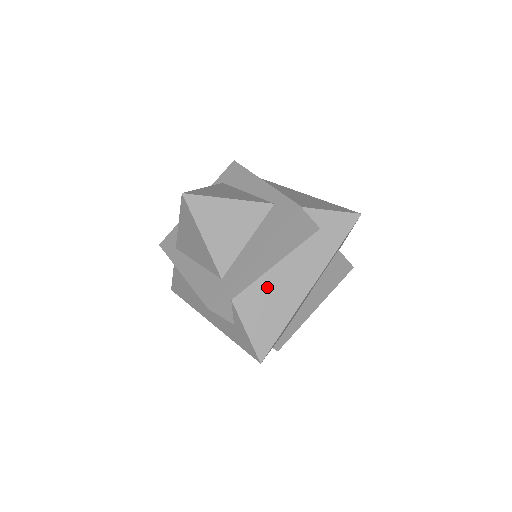
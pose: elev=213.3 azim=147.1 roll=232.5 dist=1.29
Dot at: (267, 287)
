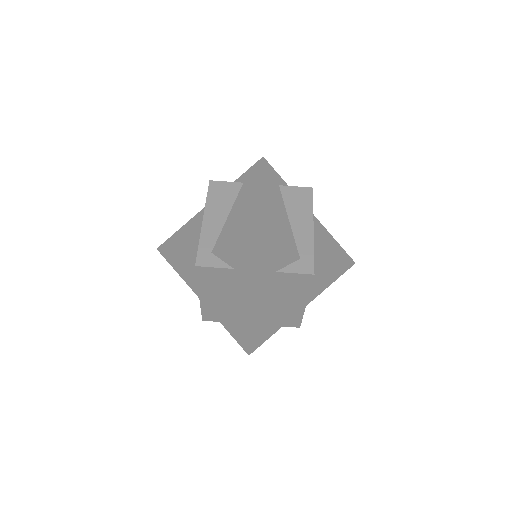
Dot at: (230, 227)
